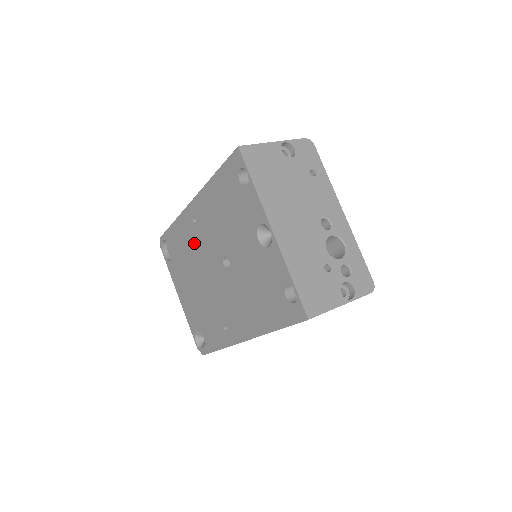
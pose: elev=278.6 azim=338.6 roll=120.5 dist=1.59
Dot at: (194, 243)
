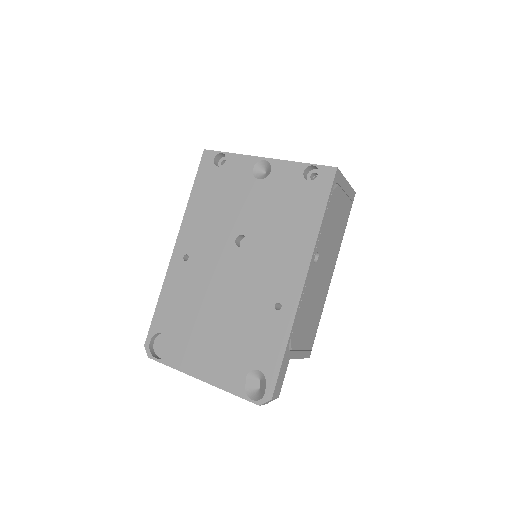
Dot at: (195, 279)
